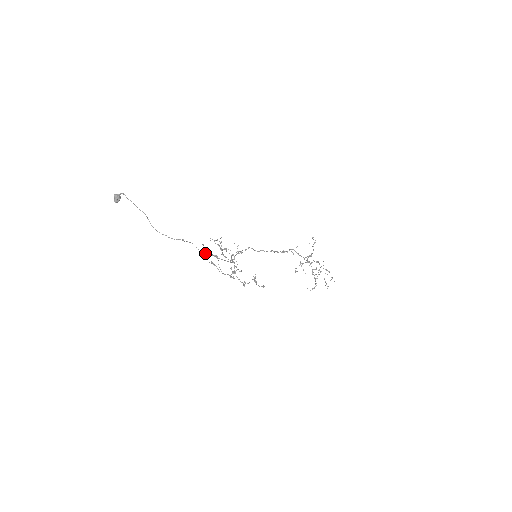
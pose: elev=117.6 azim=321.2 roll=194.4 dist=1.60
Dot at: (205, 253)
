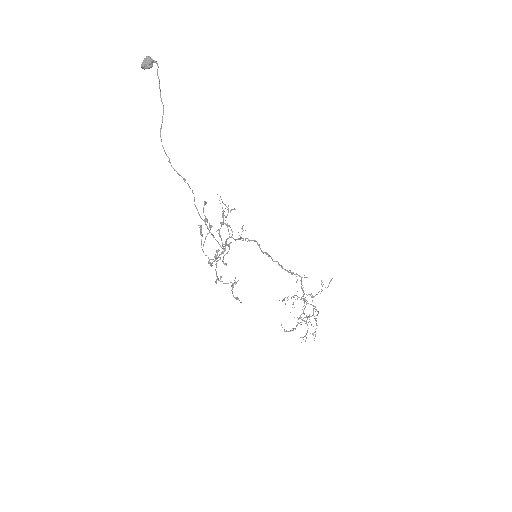
Dot at: (199, 215)
